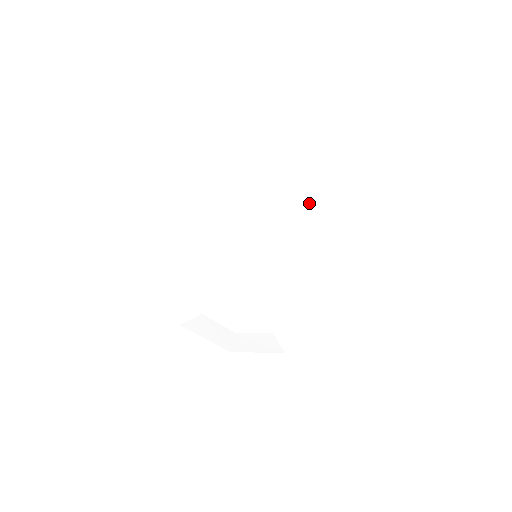
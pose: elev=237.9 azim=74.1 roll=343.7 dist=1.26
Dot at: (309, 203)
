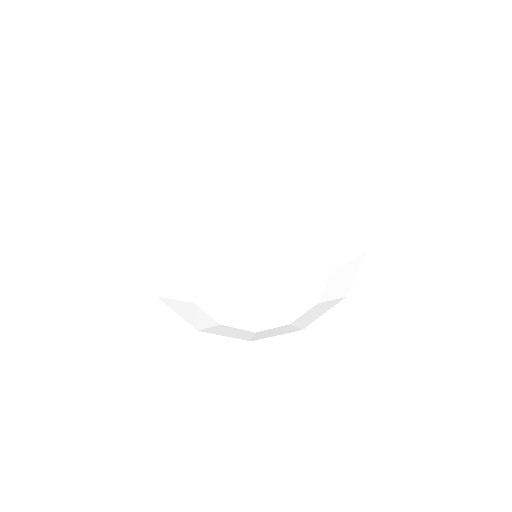
Dot at: (298, 201)
